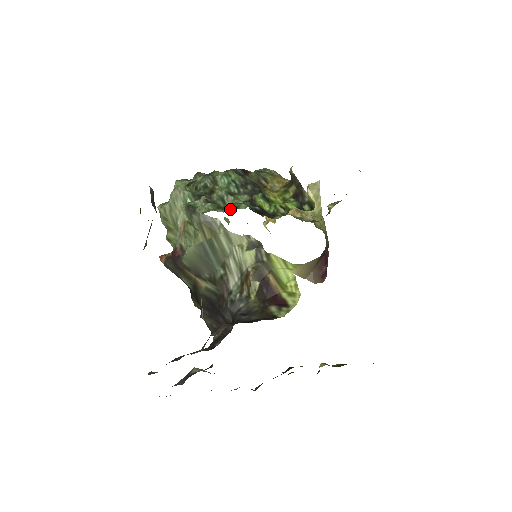
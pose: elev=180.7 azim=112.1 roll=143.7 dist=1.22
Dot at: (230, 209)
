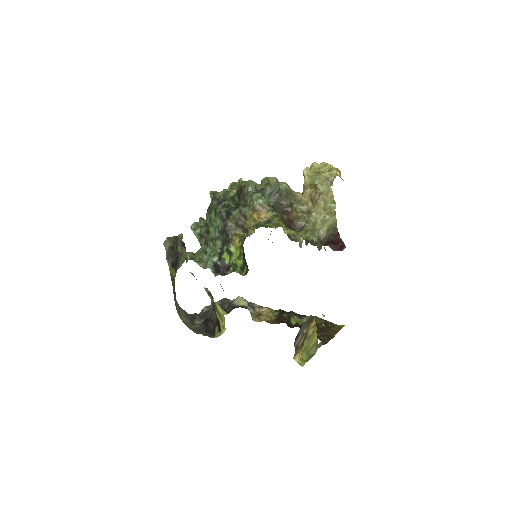
Dot at: (205, 261)
